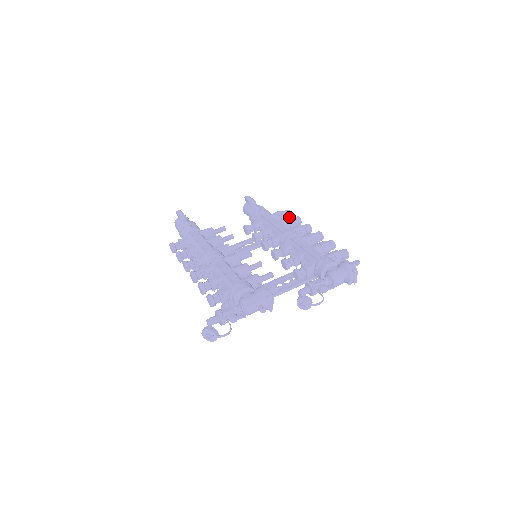
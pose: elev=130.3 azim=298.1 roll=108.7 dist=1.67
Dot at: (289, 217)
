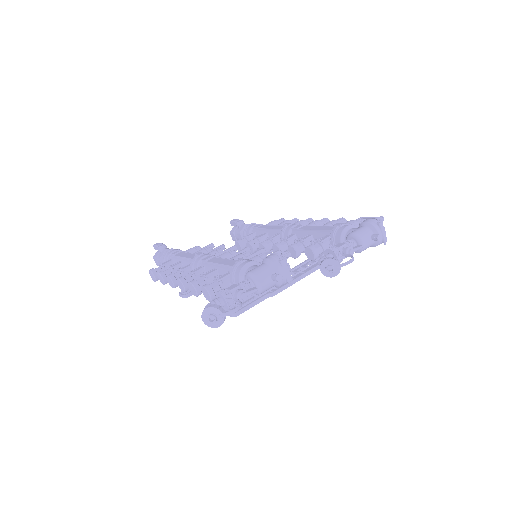
Dot at: occluded
